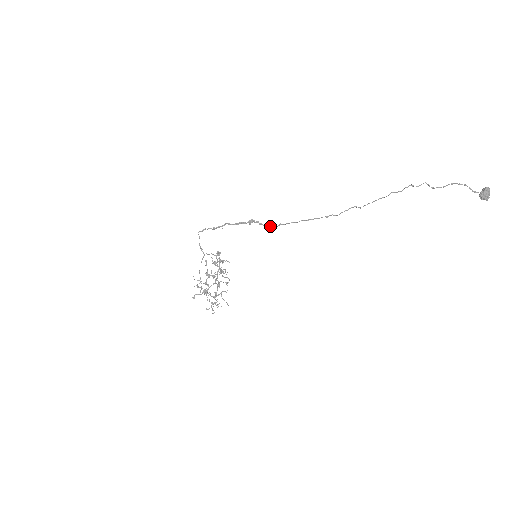
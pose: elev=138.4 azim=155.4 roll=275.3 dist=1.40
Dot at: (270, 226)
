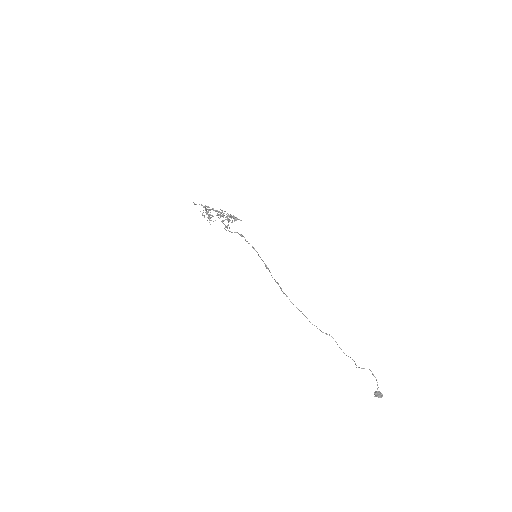
Dot at: (275, 281)
